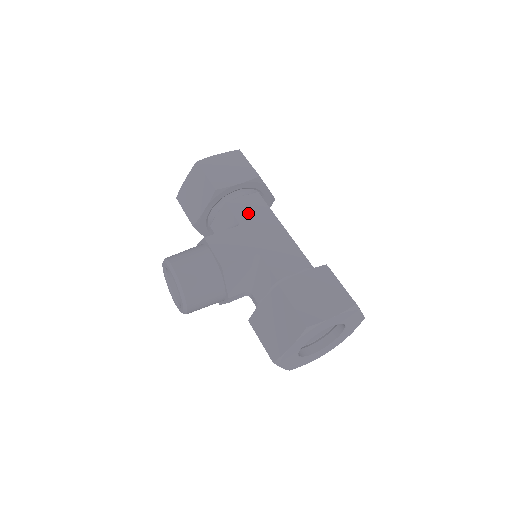
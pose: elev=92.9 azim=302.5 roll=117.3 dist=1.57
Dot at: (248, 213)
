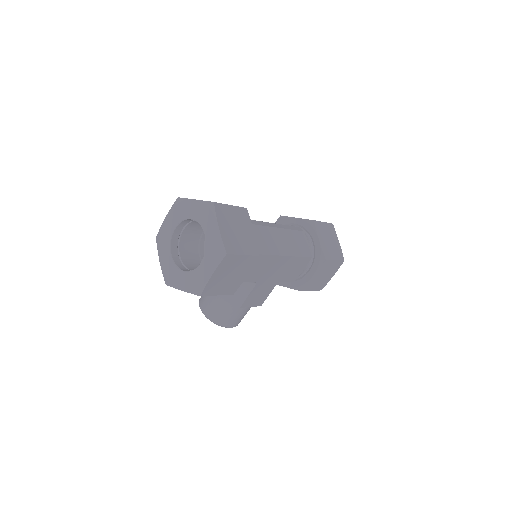
Dot at: (258, 273)
